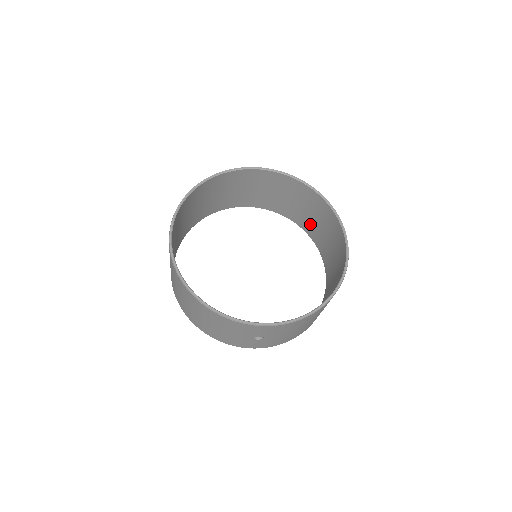
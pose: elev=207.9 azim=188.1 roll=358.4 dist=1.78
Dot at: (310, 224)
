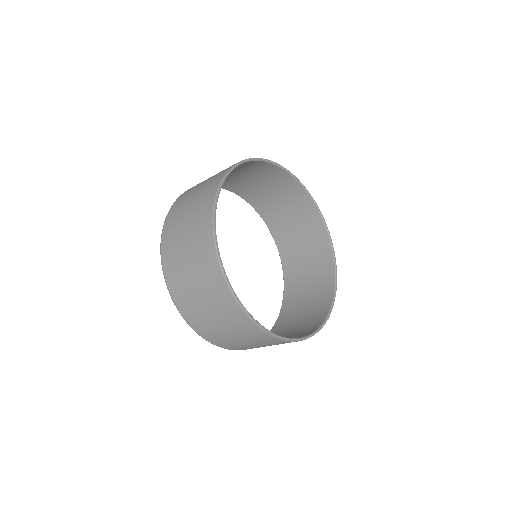
Dot at: (273, 211)
